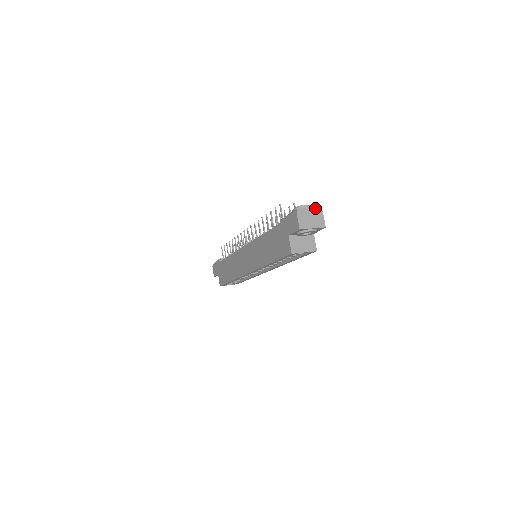
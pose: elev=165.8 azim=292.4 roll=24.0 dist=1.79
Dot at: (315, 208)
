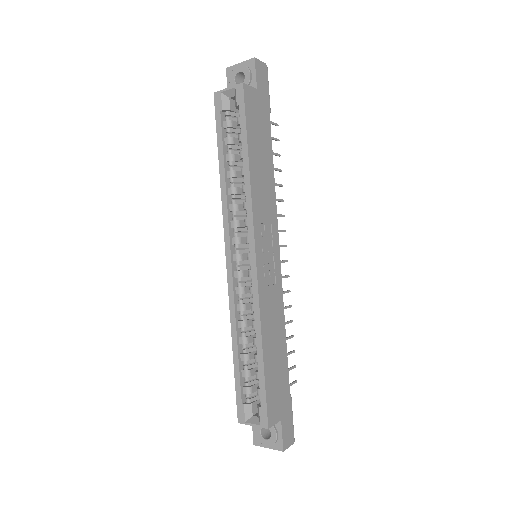
Dot at: occluded
